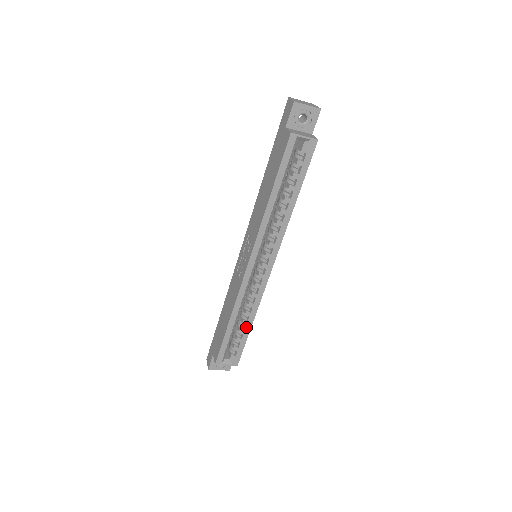
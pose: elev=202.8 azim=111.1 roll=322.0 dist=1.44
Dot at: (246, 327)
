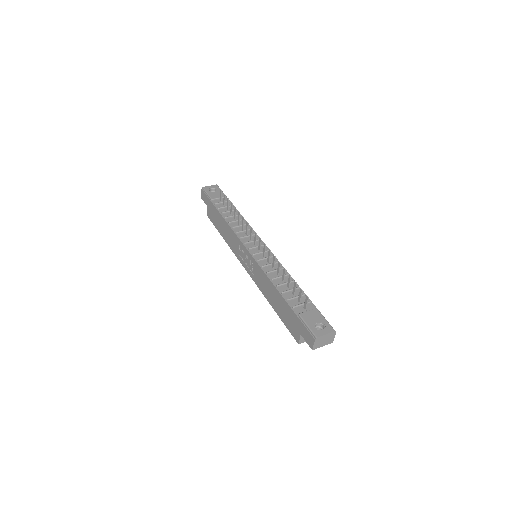
Dot at: occluded
